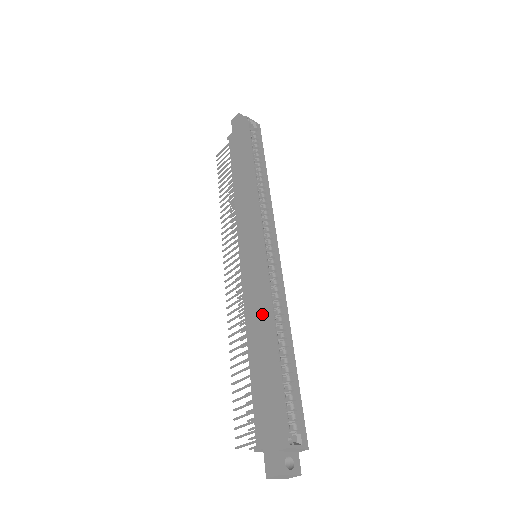
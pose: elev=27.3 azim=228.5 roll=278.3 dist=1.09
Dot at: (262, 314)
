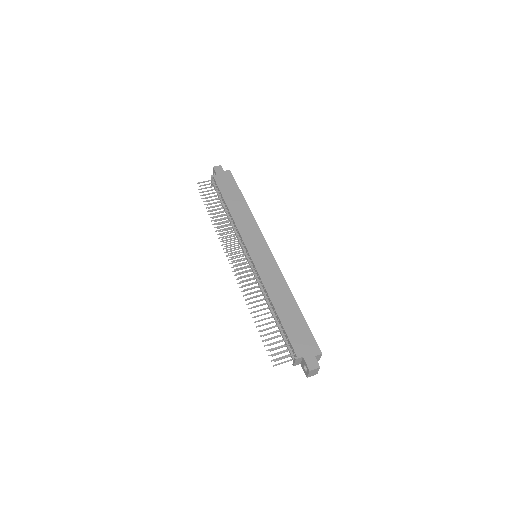
Dot at: (282, 287)
